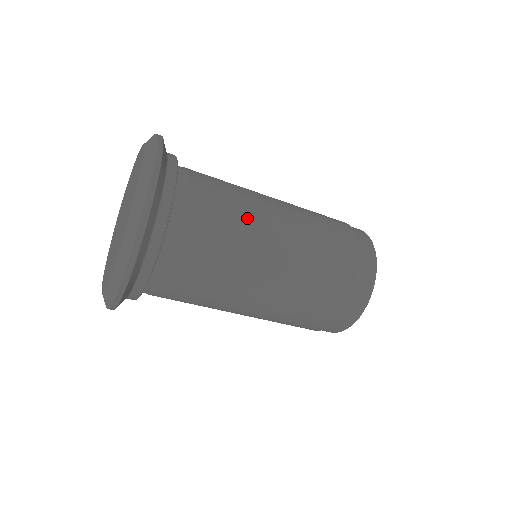
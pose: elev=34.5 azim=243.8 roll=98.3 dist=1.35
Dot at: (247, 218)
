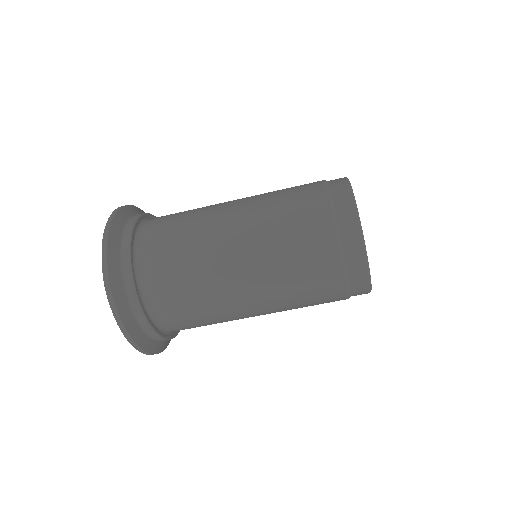
Dot at: (204, 262)
